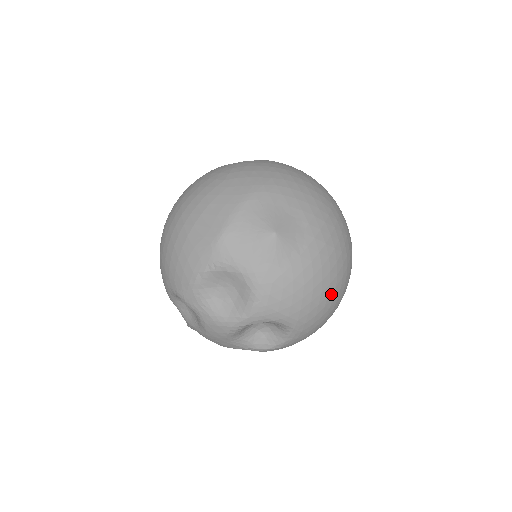
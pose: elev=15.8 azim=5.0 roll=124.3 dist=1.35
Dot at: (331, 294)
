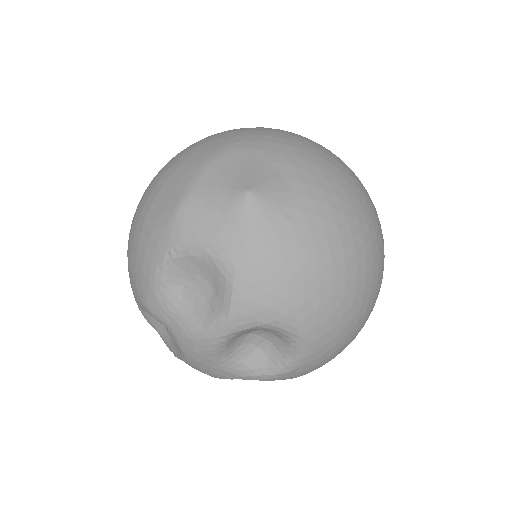
Dot at: (350, 282)
